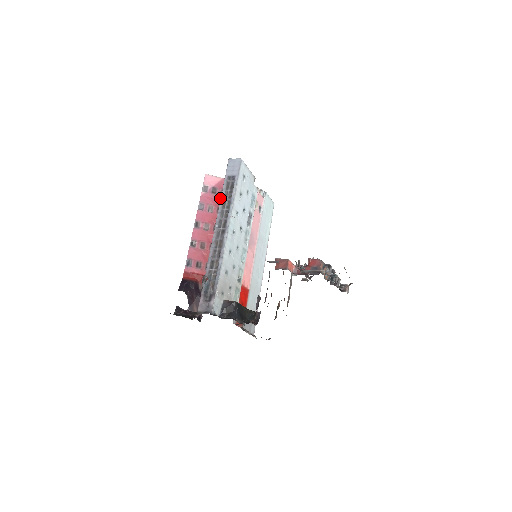
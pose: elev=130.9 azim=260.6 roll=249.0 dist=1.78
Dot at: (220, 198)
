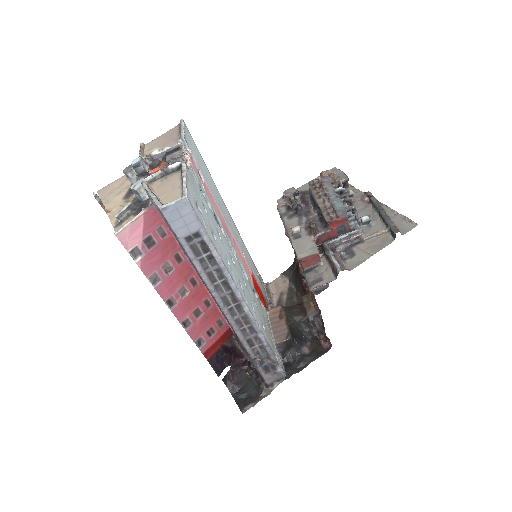
Dot at: occluded
